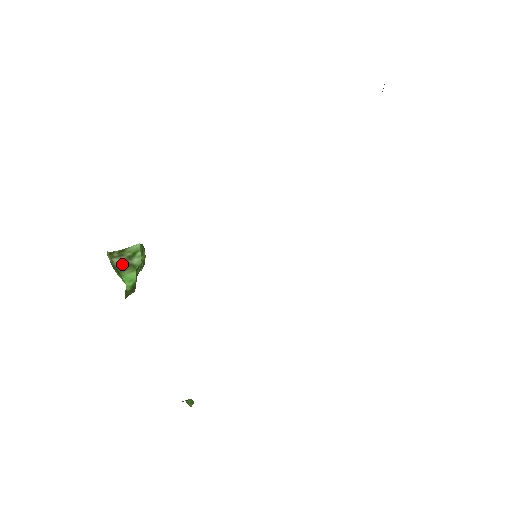
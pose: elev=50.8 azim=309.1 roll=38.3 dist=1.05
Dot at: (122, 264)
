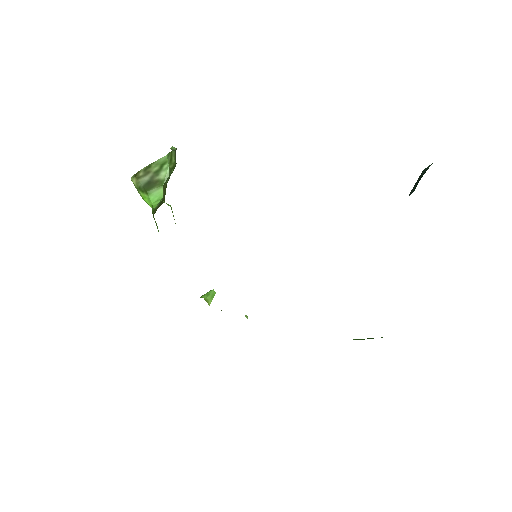
Dot at: (148, 182)
